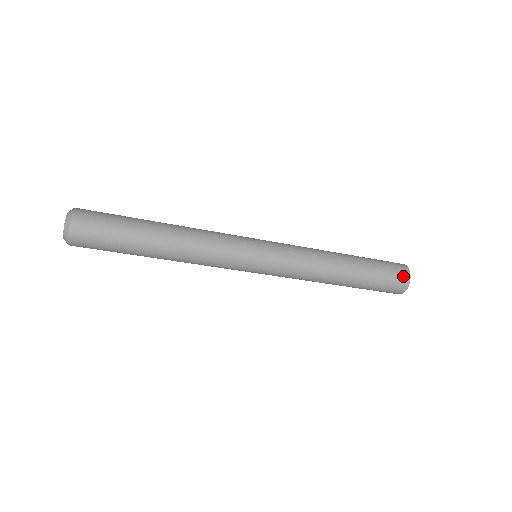
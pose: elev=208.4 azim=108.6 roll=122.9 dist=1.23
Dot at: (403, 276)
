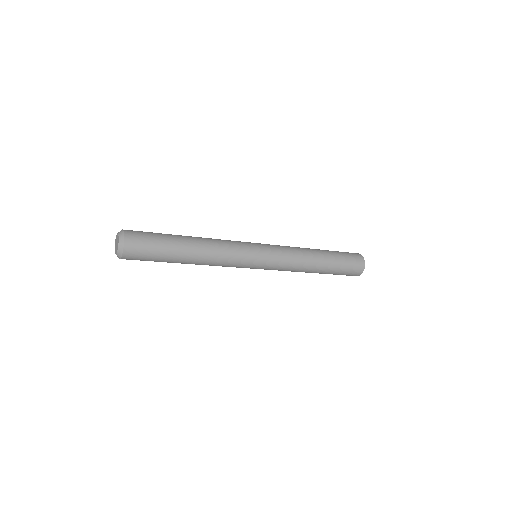
Dot at: (359, 258)
